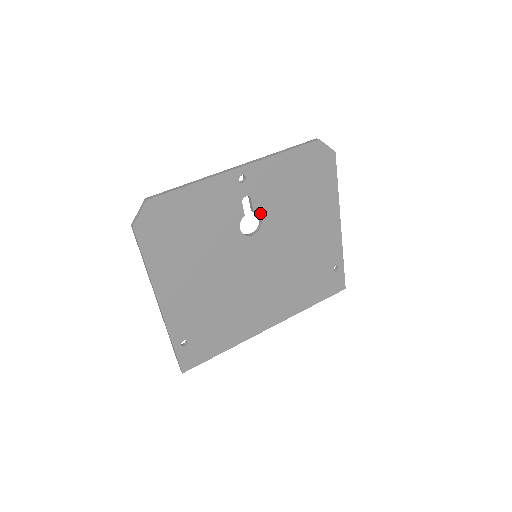
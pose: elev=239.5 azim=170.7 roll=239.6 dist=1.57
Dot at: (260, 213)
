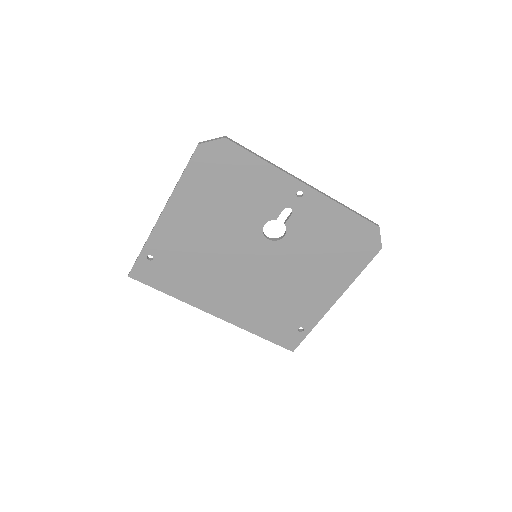
Dot at: (288, 230)
